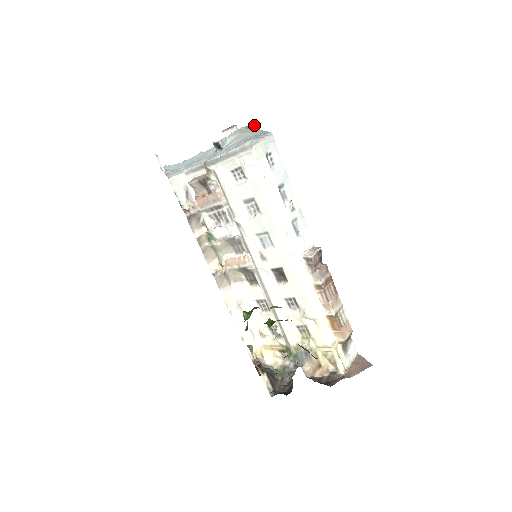
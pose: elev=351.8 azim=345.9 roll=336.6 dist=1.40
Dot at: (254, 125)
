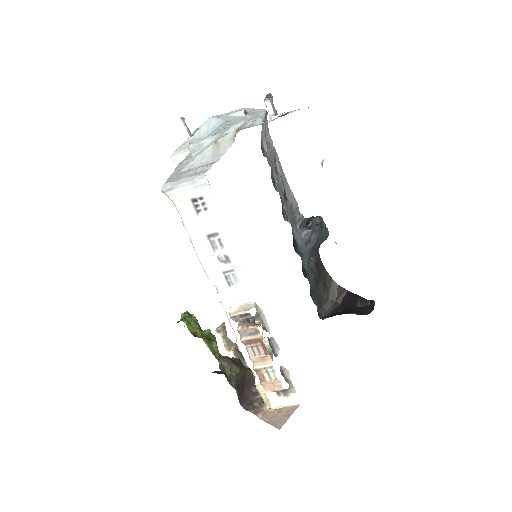
Dot at: (236, 133)
